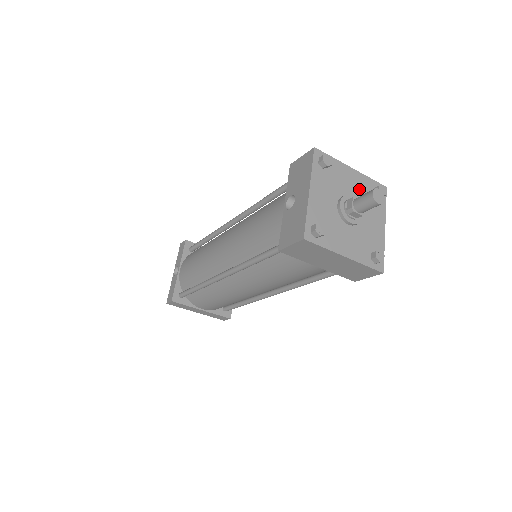
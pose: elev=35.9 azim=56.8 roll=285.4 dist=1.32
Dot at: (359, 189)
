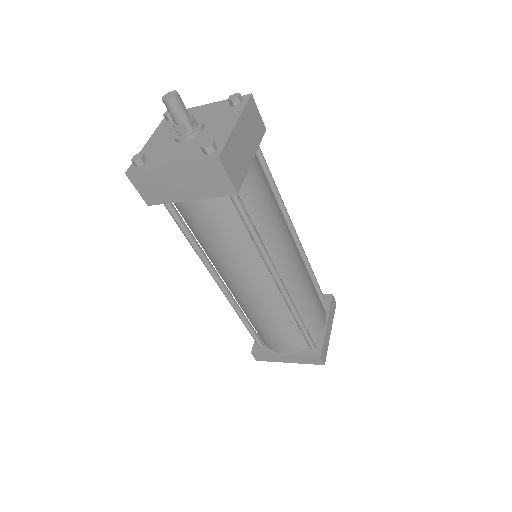
Dot at: (210, 113)
